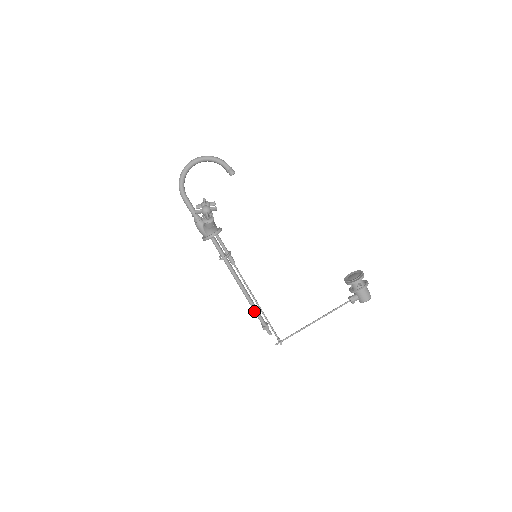
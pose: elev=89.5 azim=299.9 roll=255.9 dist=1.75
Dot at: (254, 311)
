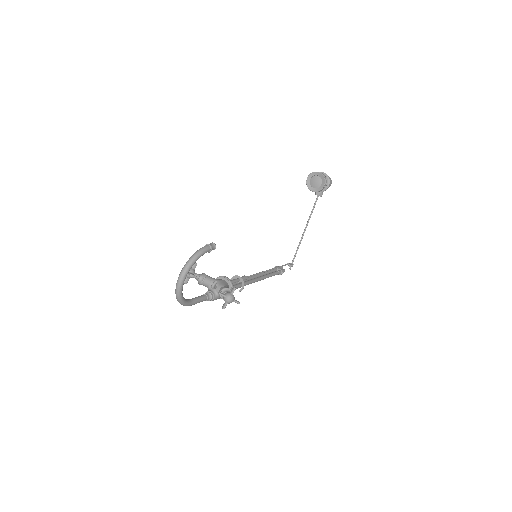
Dot at: occluded
